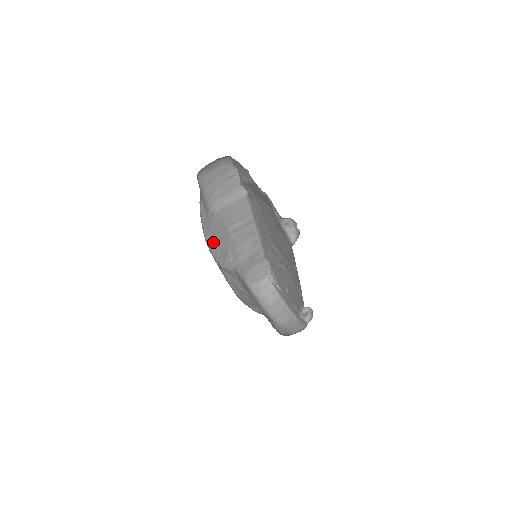
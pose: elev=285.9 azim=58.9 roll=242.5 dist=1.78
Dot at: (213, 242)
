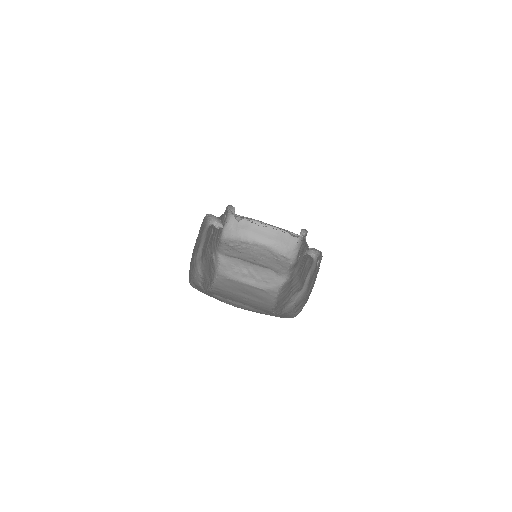
Dot at: (210, 276)
